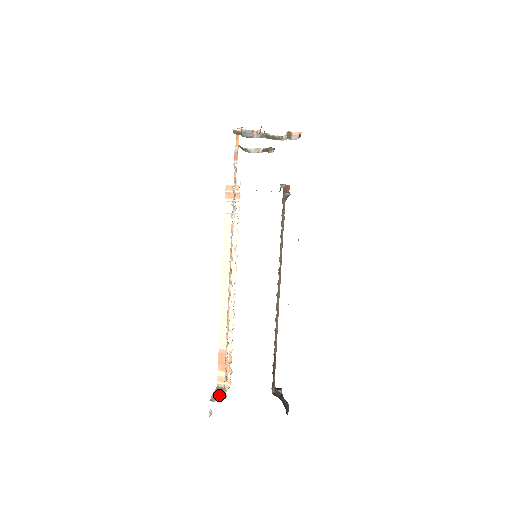
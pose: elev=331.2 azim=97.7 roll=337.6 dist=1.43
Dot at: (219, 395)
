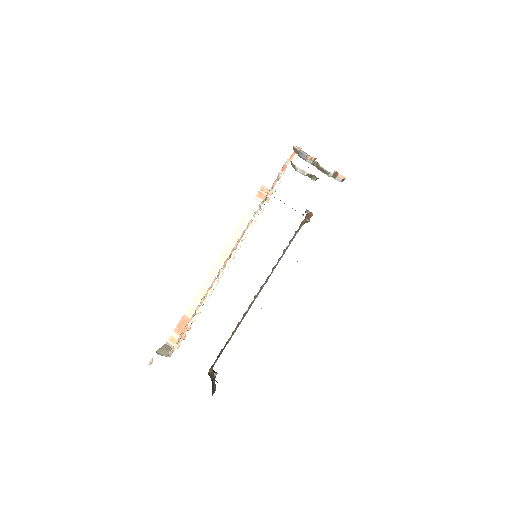
Dot at: (165, 352)
